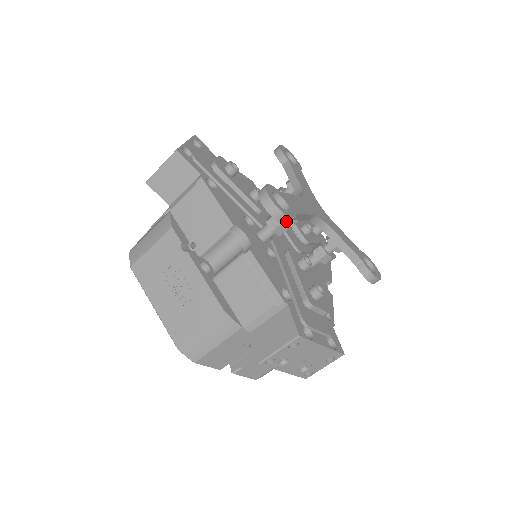
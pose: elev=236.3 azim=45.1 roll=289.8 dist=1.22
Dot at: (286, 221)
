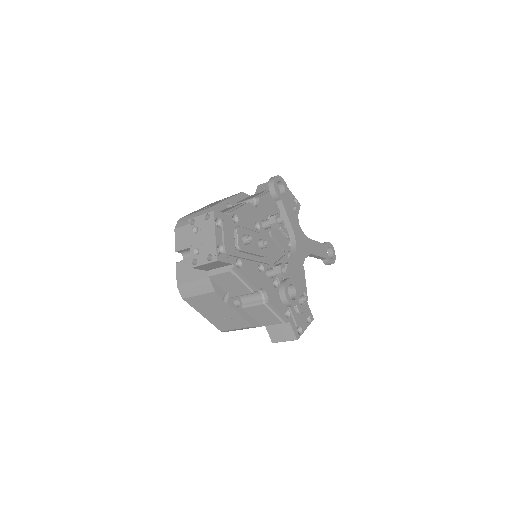
Dot at: occluded
